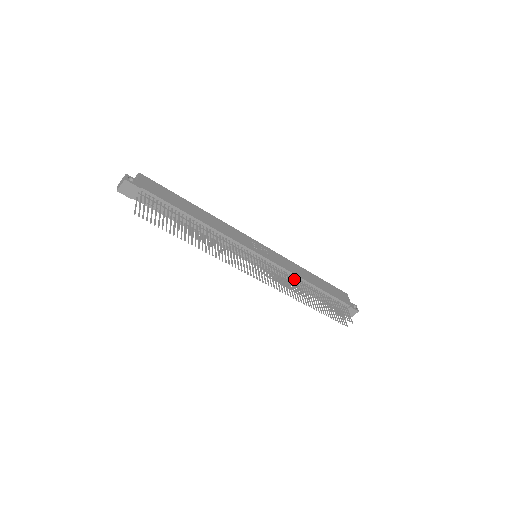
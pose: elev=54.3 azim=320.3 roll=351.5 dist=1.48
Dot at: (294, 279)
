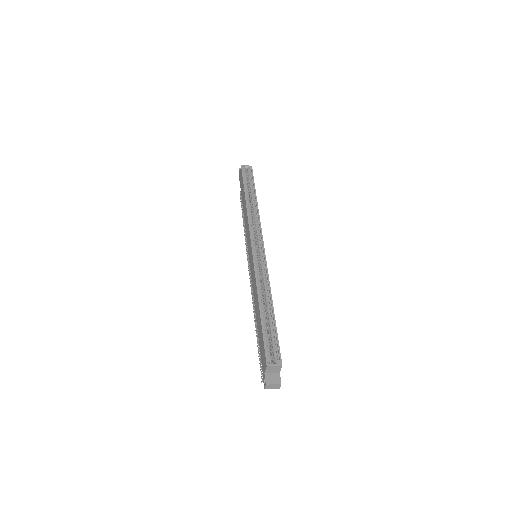
Dot at: occluded
